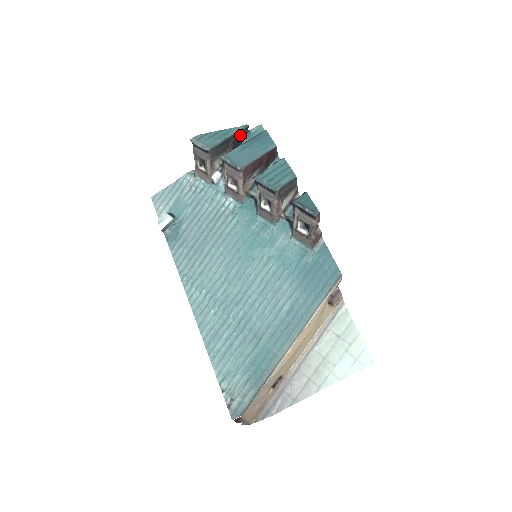
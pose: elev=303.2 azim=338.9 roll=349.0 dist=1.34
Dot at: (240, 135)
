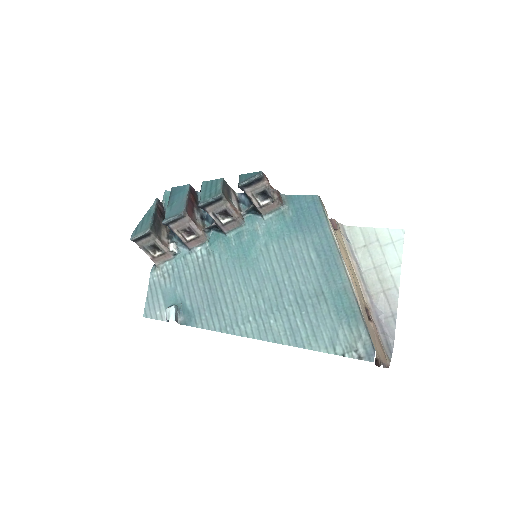
Dot at: (159, 209)
